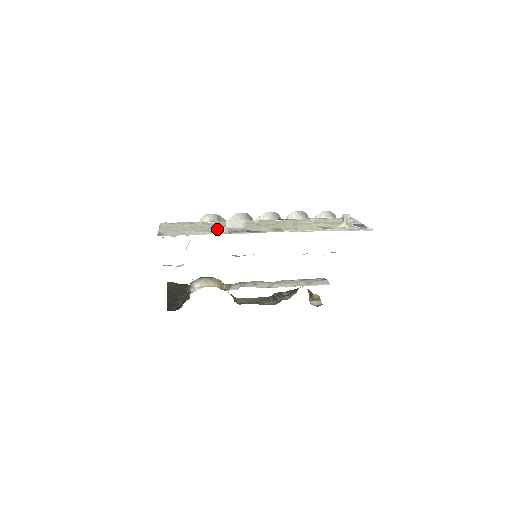
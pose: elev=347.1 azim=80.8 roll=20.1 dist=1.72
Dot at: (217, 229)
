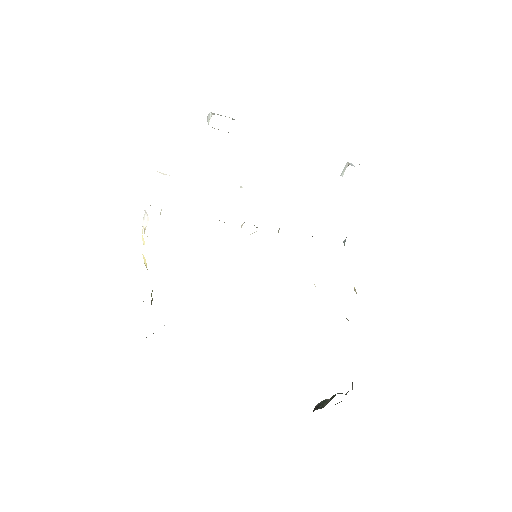
Dot at: occluded
